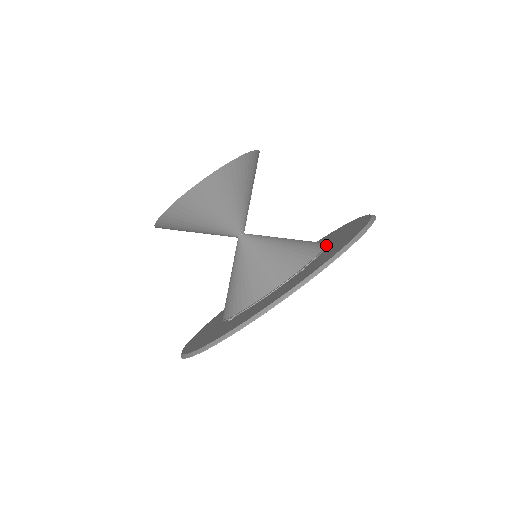
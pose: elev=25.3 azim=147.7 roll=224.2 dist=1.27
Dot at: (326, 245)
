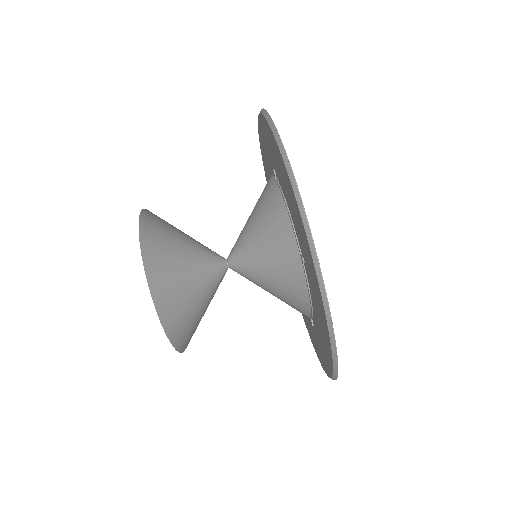
Dot at: occluded
